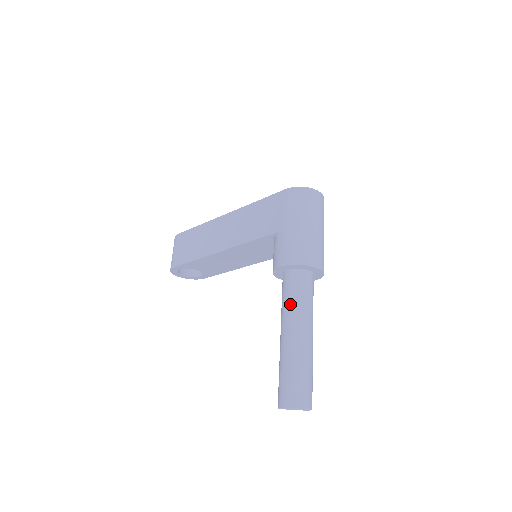
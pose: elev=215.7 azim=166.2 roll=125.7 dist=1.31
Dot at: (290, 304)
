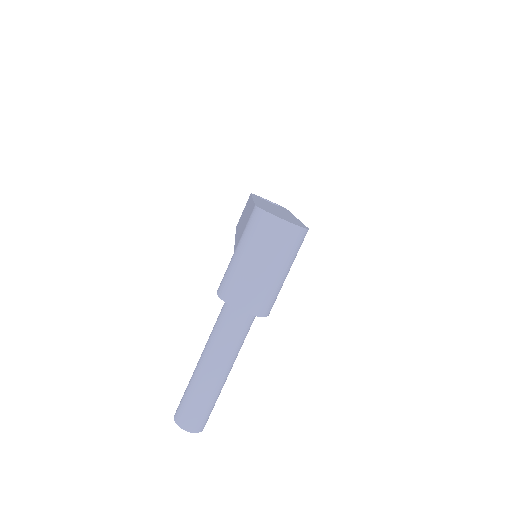
Dot at: (212, 332)
